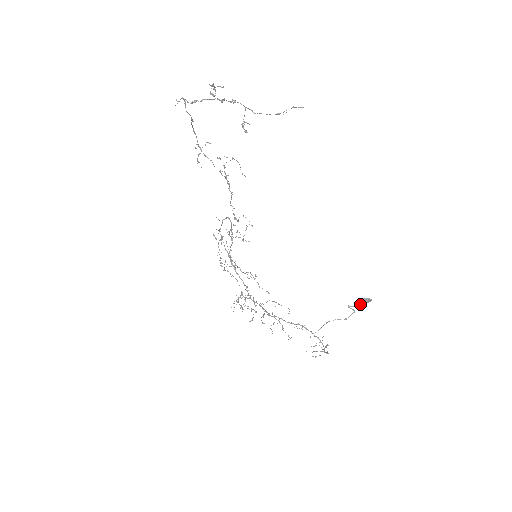
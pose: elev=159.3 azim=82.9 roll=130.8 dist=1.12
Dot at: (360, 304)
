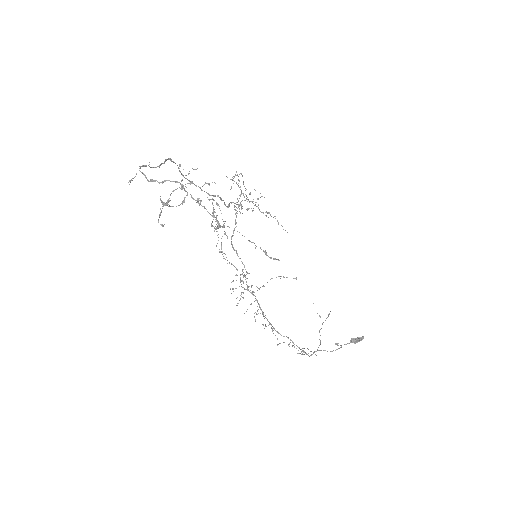
Dot at: (349, 343)
